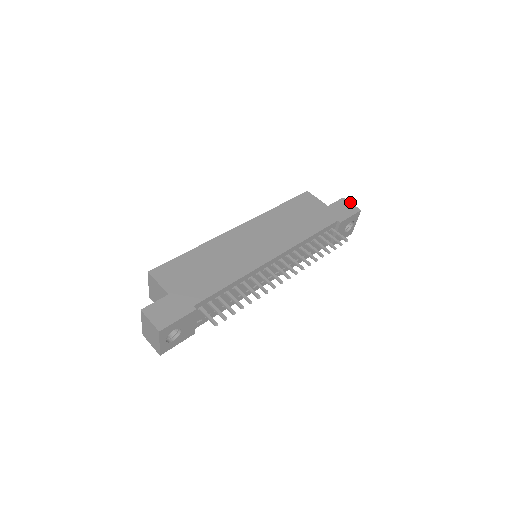
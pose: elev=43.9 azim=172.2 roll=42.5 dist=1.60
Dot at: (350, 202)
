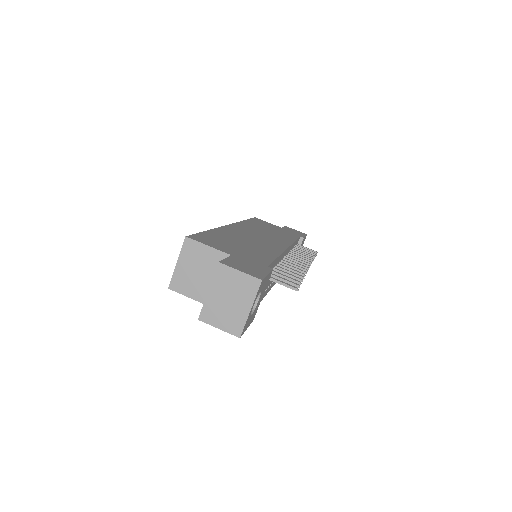
Dot at: (294, 229)
